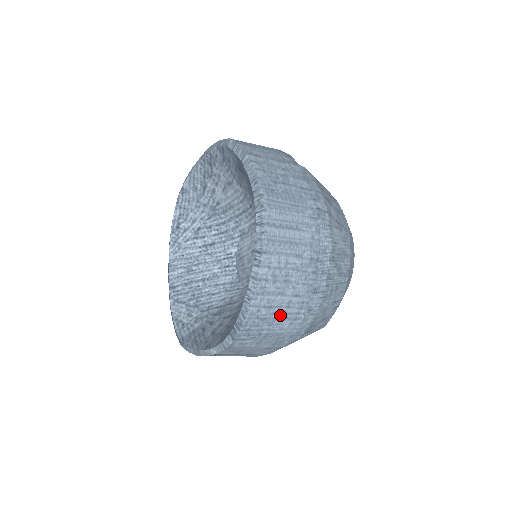
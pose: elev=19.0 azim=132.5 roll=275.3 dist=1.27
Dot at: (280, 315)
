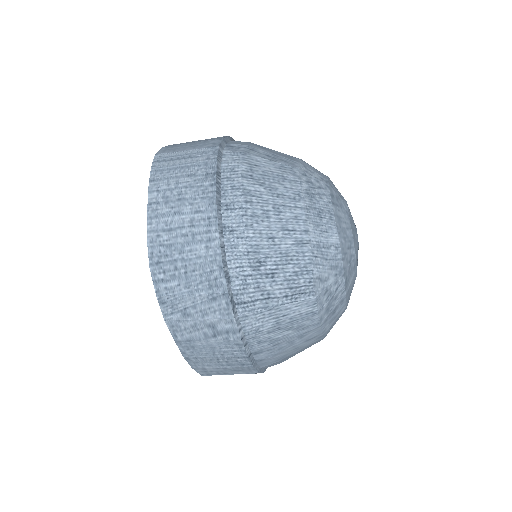
Dot at: (187, 238)
